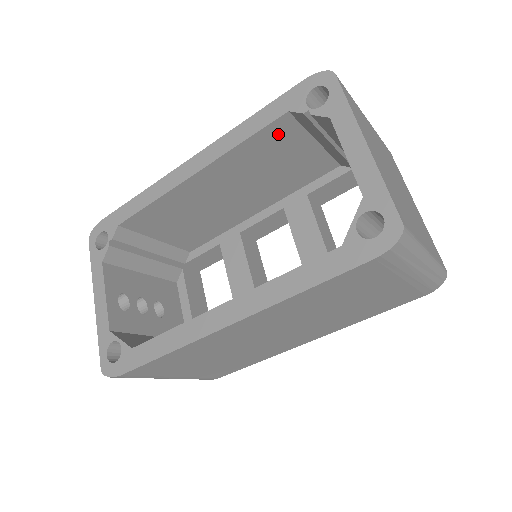
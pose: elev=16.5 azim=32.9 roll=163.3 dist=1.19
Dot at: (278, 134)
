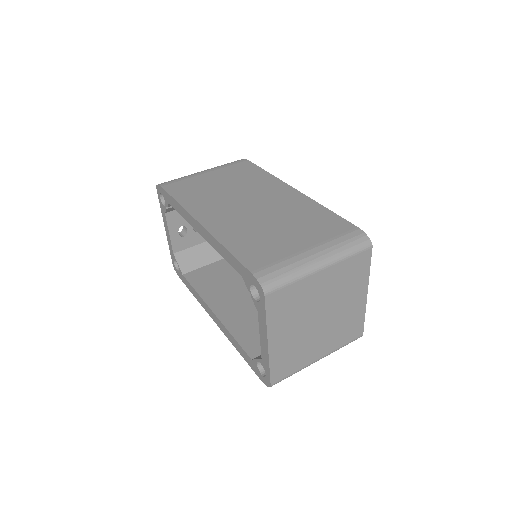
Dot at: occluded
